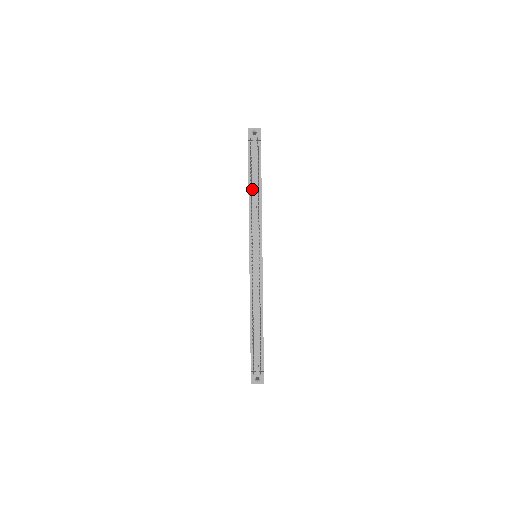
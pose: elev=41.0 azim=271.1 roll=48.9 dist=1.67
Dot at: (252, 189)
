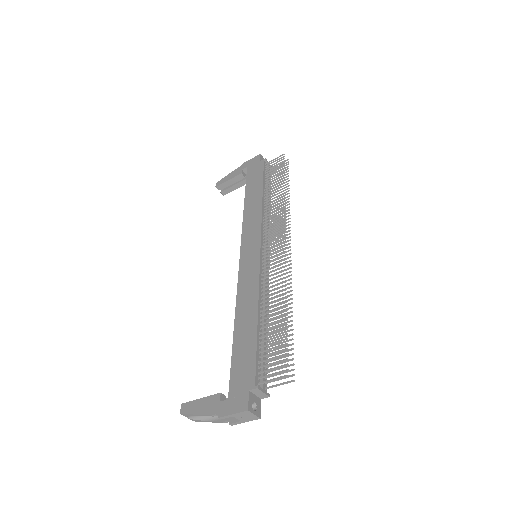
Dot at: (265, 195)
